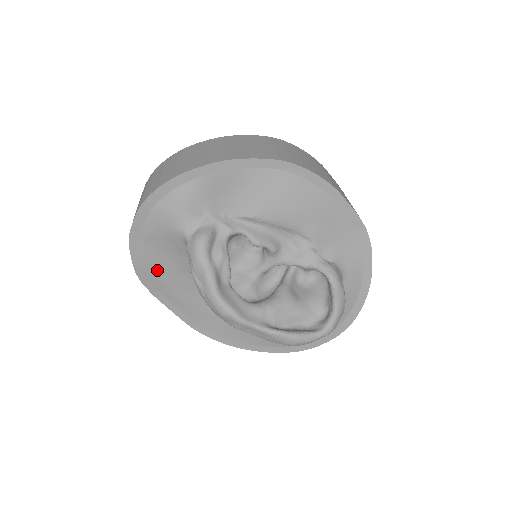
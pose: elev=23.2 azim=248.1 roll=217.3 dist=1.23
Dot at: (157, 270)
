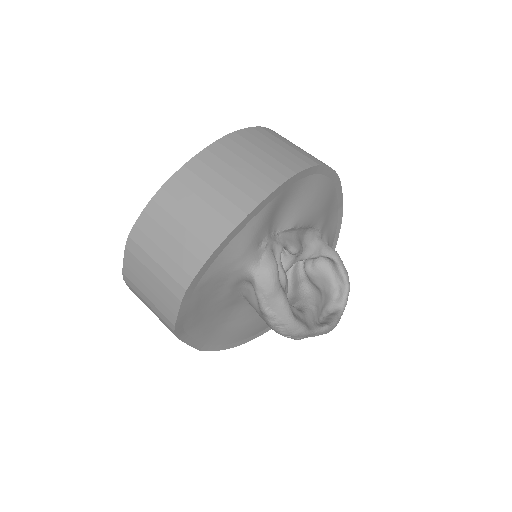
Dot at: (196, 312)
